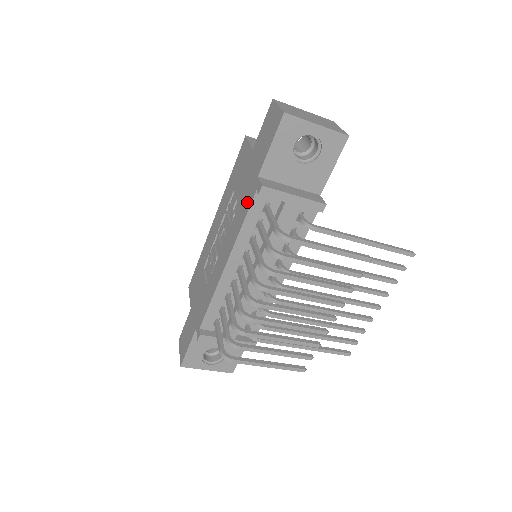
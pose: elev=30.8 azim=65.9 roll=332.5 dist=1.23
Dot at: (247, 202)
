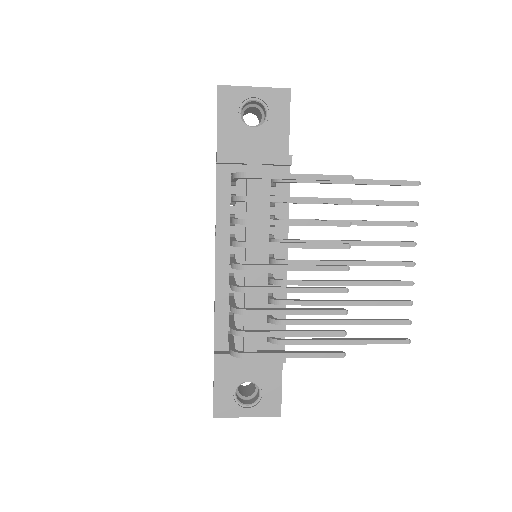
Dot at: occluded
